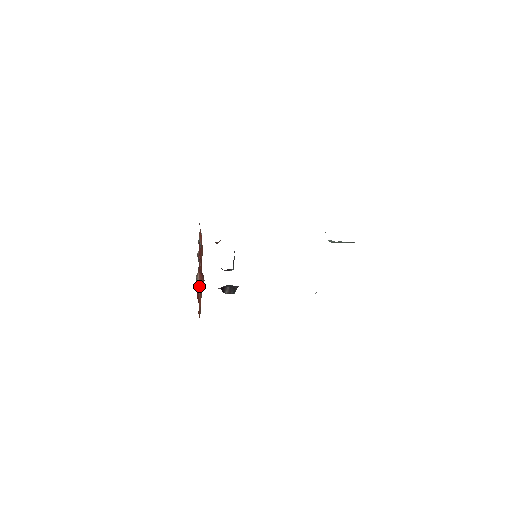
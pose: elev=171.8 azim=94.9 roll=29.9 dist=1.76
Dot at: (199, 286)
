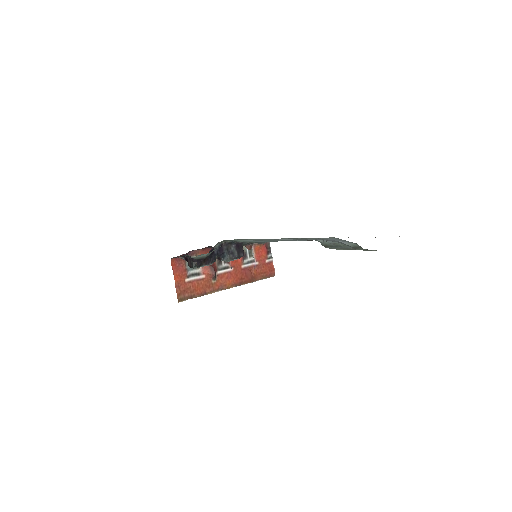
Dot at: (201, 273)
